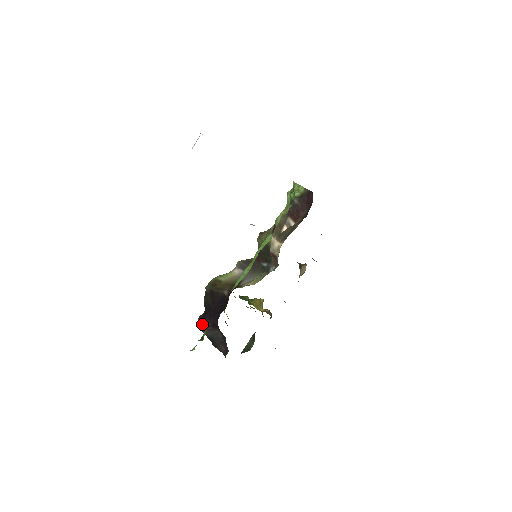
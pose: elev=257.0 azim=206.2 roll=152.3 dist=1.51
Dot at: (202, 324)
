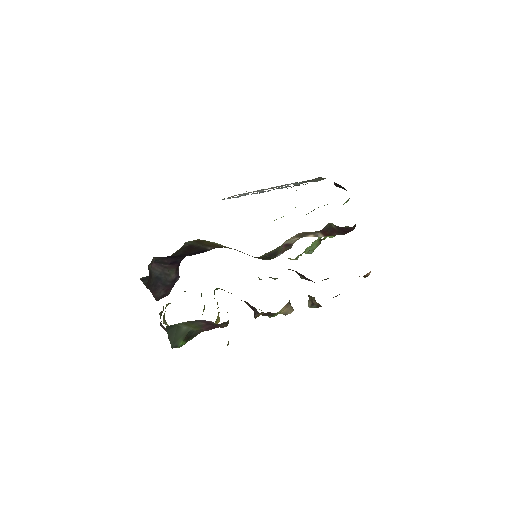
Dot at: (158, 259)
